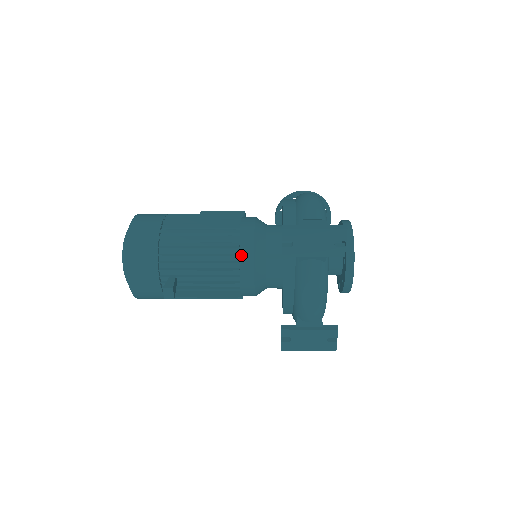
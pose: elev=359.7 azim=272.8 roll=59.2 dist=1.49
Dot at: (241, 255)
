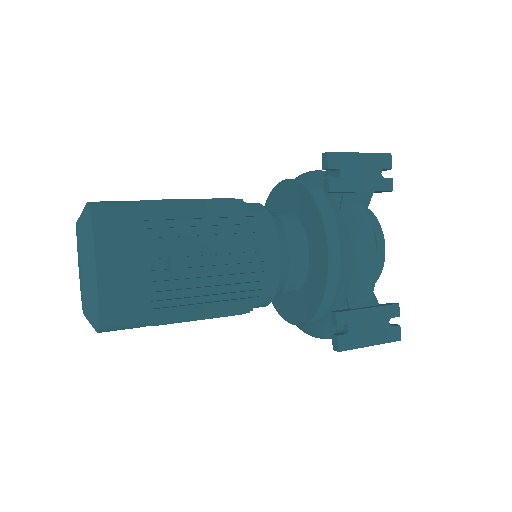
Dot at: (259, 225)
